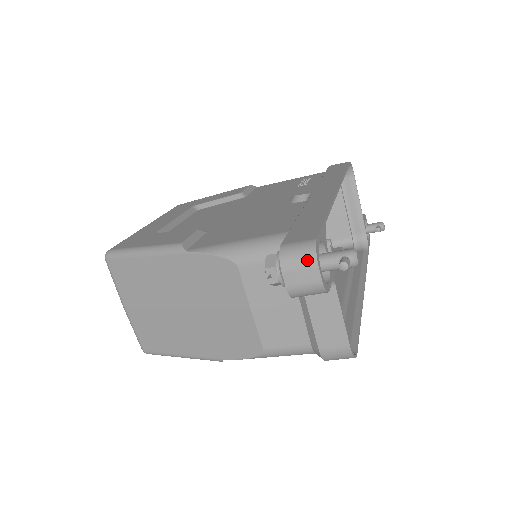
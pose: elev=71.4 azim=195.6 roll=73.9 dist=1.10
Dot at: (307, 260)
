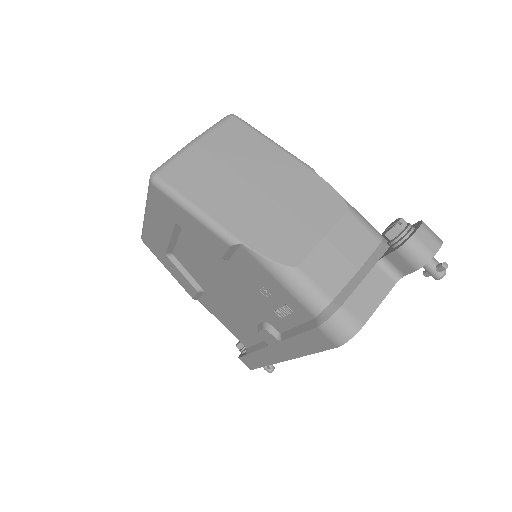
Dot at: (437, 238)
